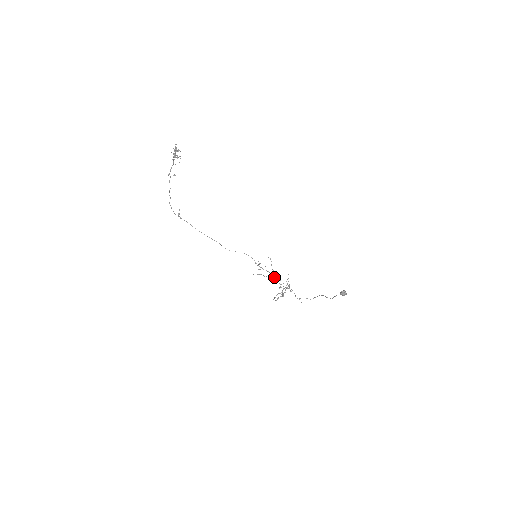
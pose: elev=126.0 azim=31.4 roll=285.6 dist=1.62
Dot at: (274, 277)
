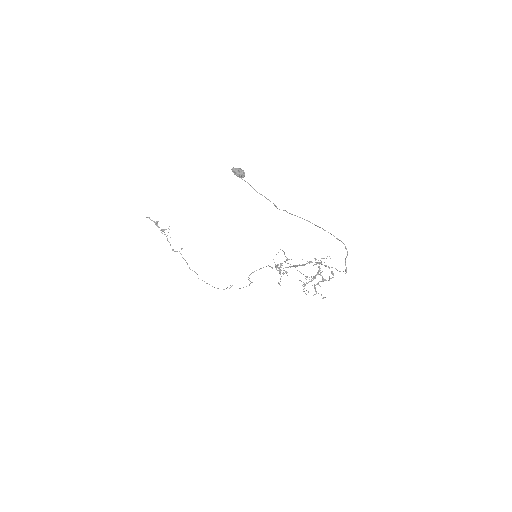
Dot at: occluded
